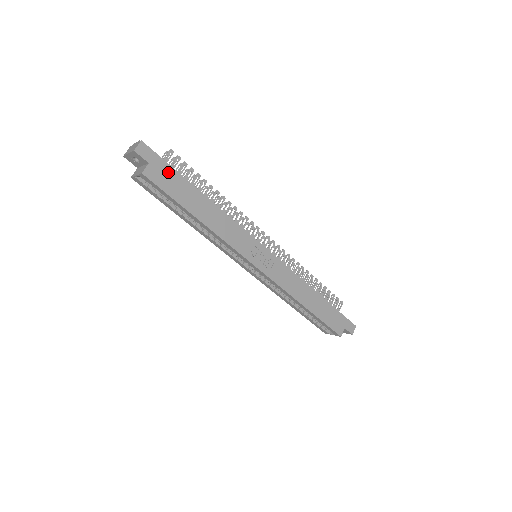
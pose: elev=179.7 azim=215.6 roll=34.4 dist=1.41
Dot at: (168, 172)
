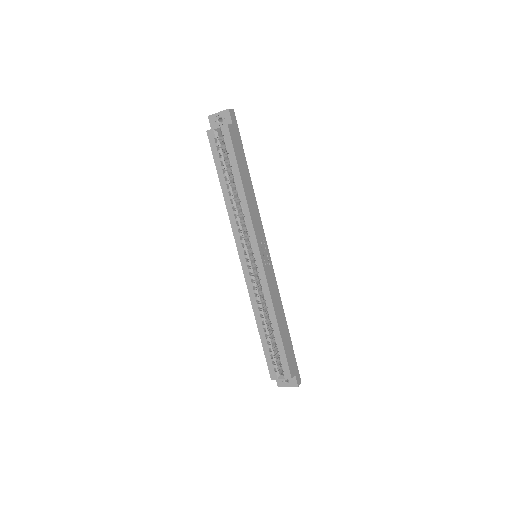
Dot at: (239, 140)
